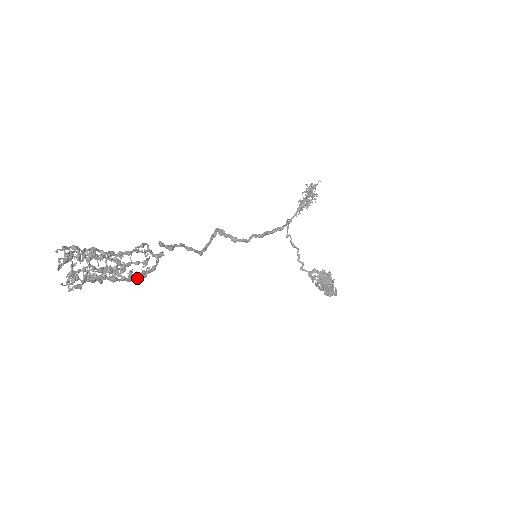
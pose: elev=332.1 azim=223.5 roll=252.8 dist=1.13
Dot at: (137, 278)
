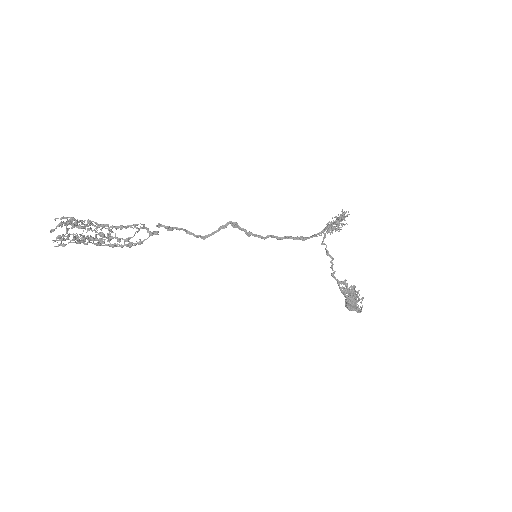
Dot at: (122, 246)
